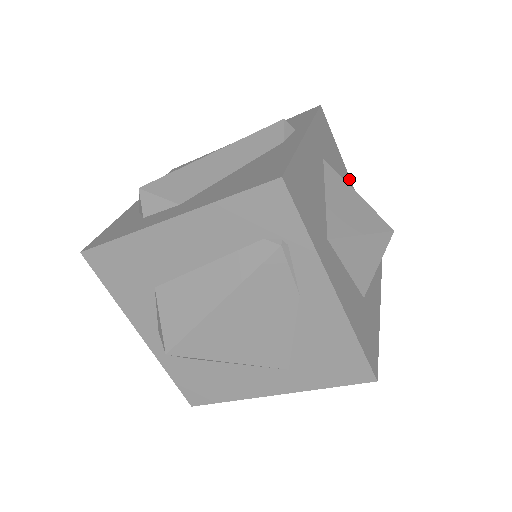
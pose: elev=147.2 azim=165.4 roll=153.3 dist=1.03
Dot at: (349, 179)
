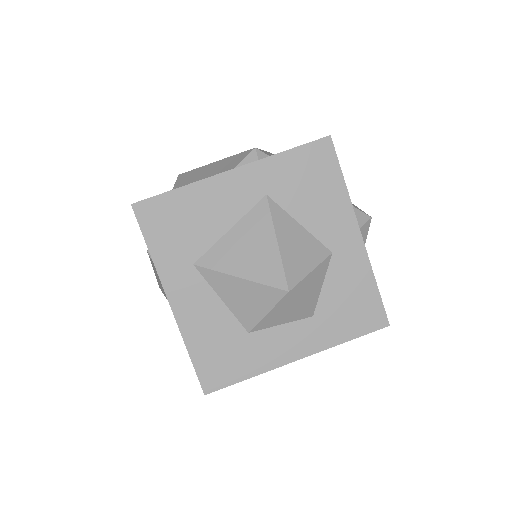
Dot at: (352, 222)
